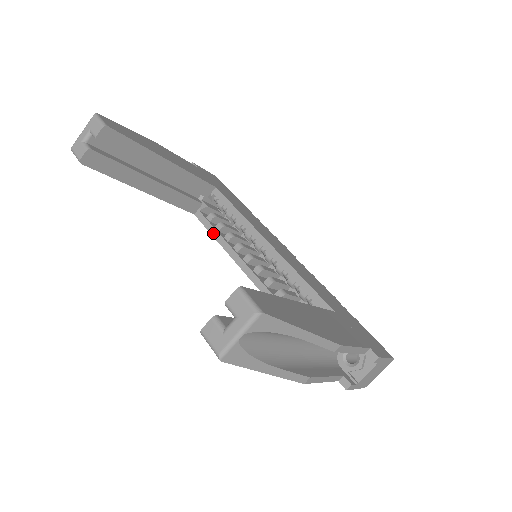
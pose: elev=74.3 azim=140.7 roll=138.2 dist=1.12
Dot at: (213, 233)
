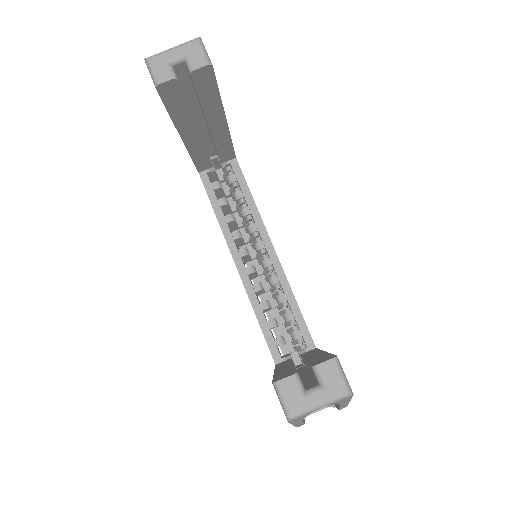
Dot at: (215, 206)
